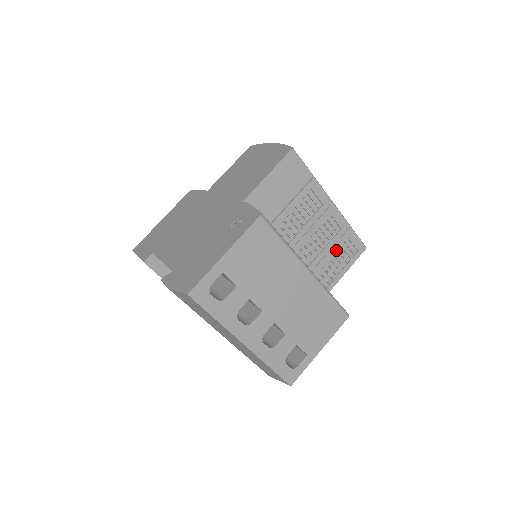
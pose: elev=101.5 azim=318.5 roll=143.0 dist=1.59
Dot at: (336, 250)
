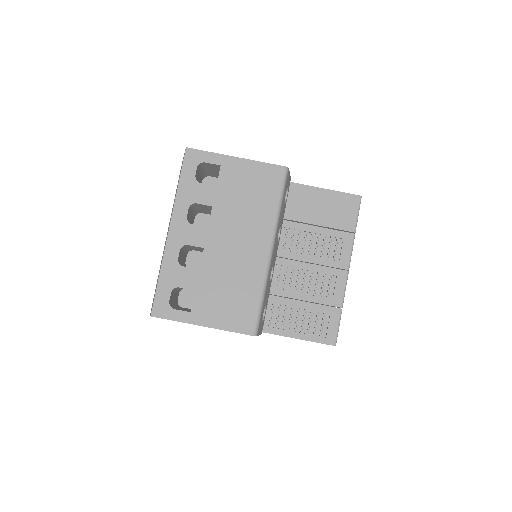
Dot at: (311, 309)
